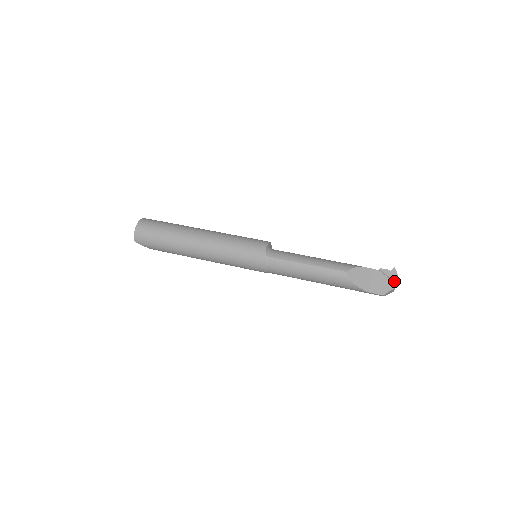
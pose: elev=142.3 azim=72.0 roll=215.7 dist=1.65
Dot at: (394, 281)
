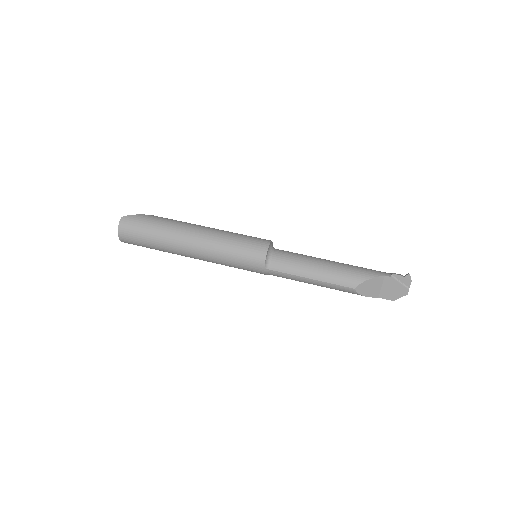
Dot at: (407, 287)
